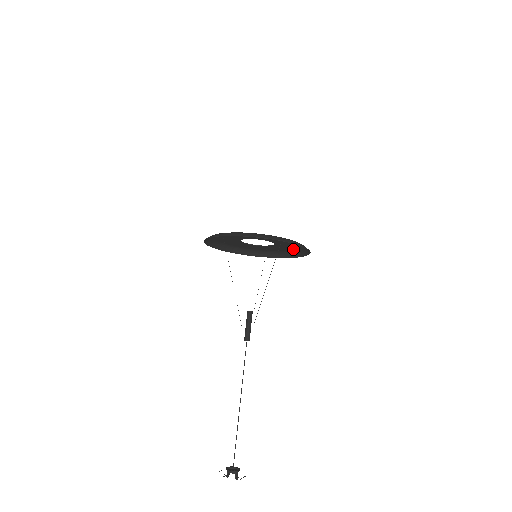
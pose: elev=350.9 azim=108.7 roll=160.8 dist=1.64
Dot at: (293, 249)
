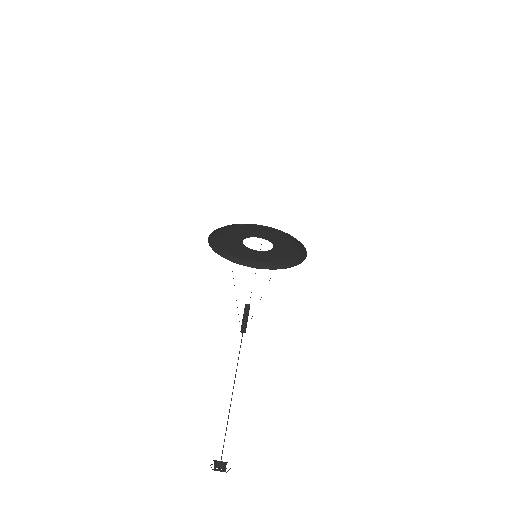
Dot at: (295, 247)
